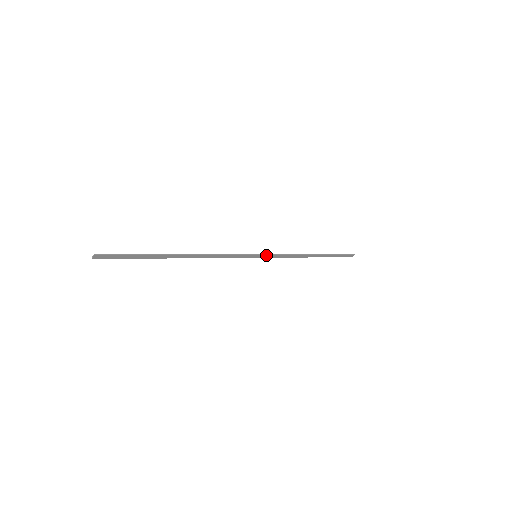
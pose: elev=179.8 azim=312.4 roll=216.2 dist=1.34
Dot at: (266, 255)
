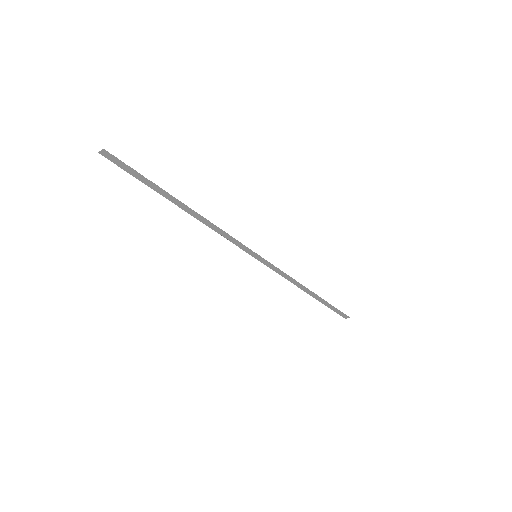
Dot at: (266, 261)
